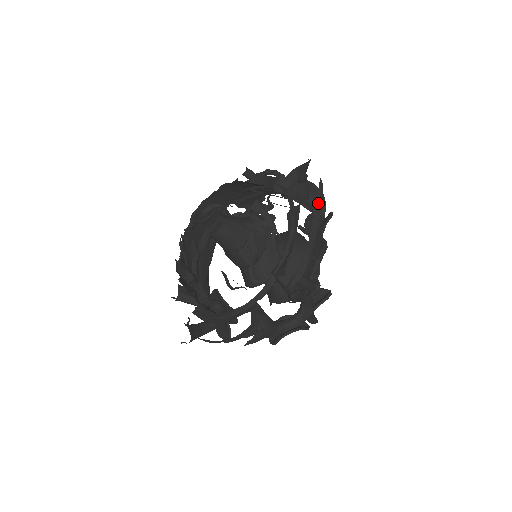
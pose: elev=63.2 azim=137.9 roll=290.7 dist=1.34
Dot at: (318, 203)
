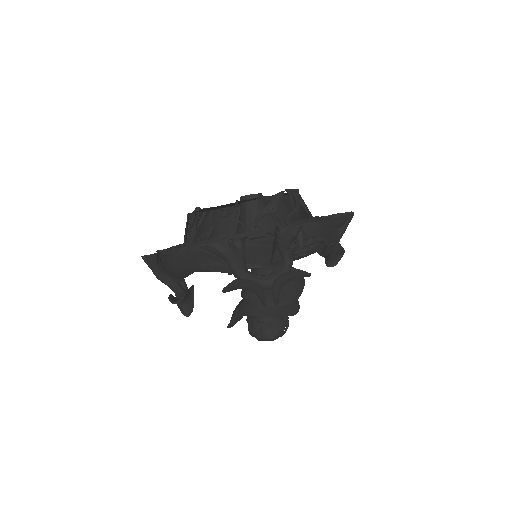
Dot at: (343, 218)
